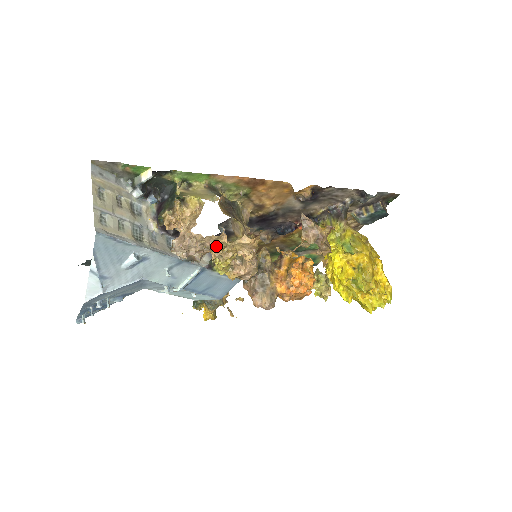
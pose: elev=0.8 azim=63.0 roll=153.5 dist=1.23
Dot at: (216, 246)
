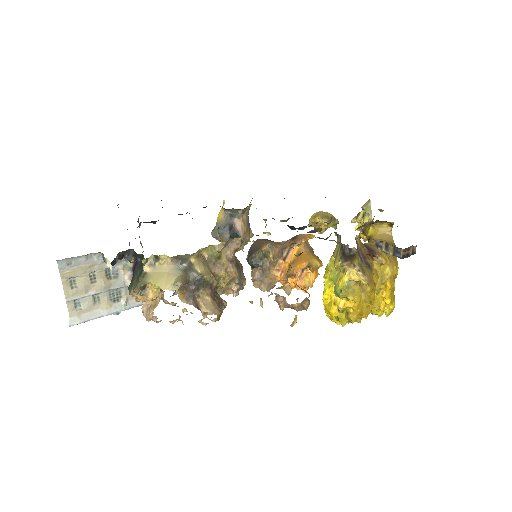
Dot at: occluded
